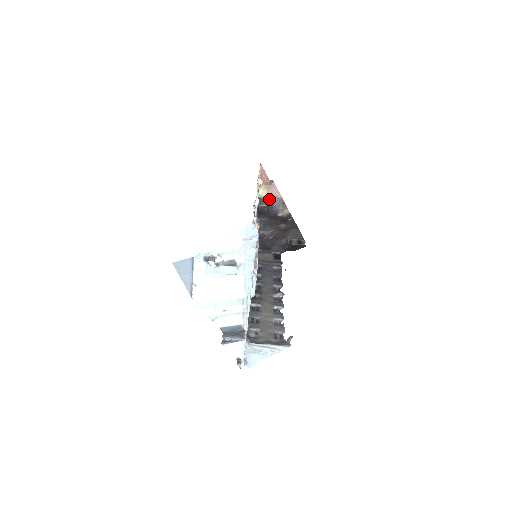
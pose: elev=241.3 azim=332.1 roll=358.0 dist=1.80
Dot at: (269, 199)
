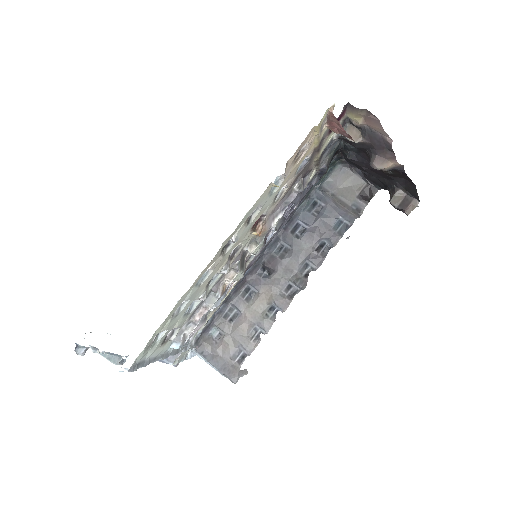
Dot at: (367, 131)
